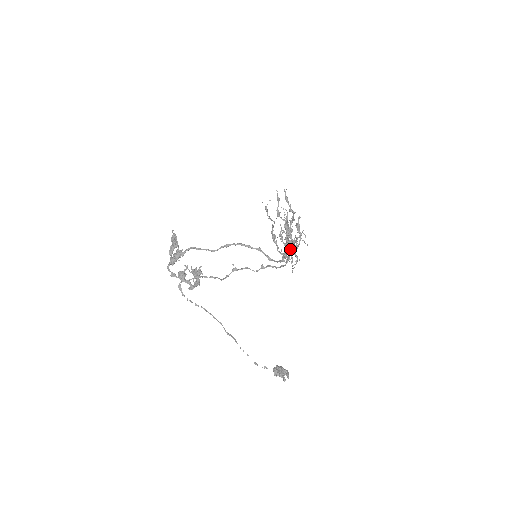
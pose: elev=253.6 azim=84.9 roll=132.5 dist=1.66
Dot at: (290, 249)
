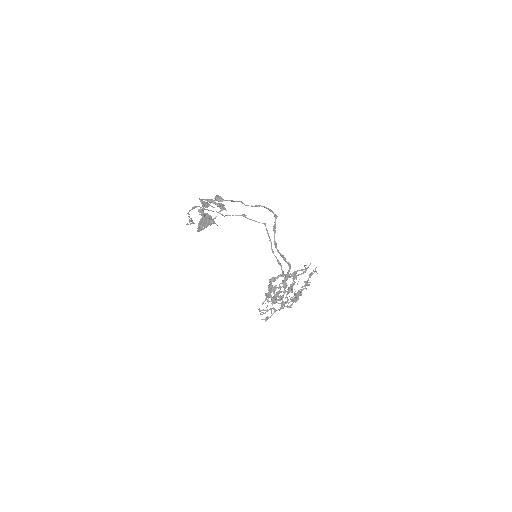
Dot at: occluded
